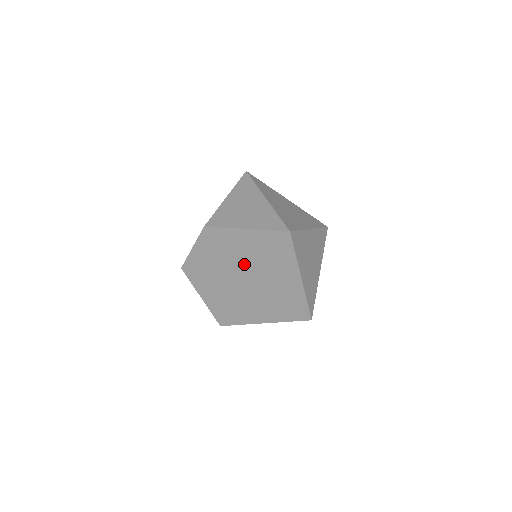
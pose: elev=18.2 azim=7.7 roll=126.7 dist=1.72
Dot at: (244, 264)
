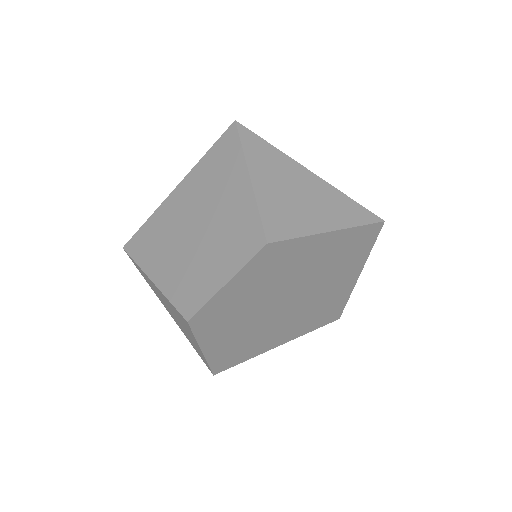
Dot at: (298, 282)
